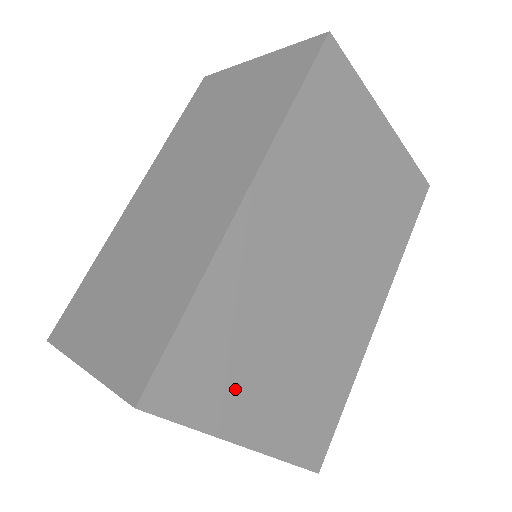
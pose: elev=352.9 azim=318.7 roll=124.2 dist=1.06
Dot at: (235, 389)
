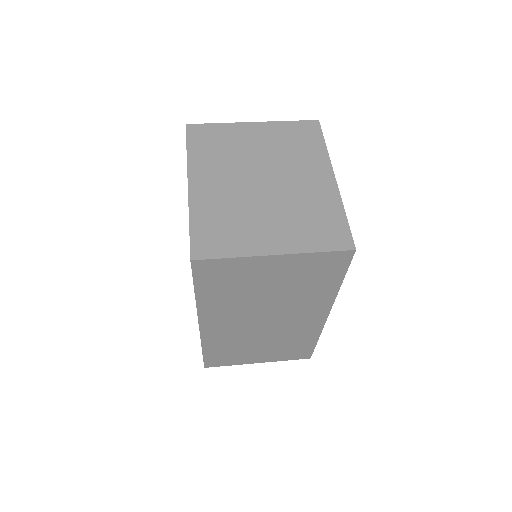
Dot at: occluded
